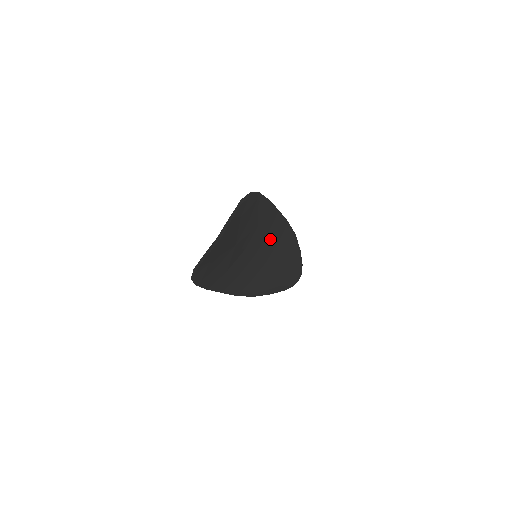
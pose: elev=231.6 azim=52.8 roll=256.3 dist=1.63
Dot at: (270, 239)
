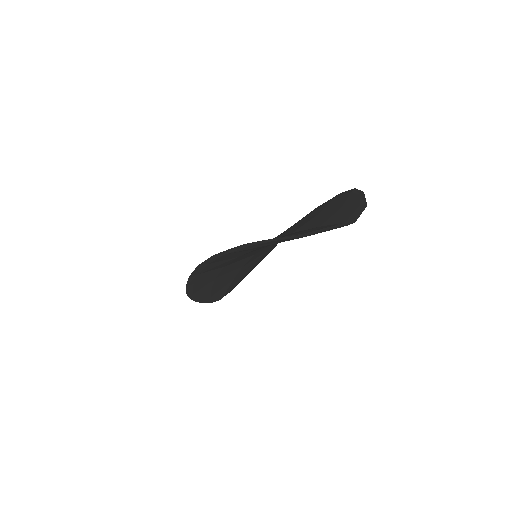
Dot at: (272, 245)
